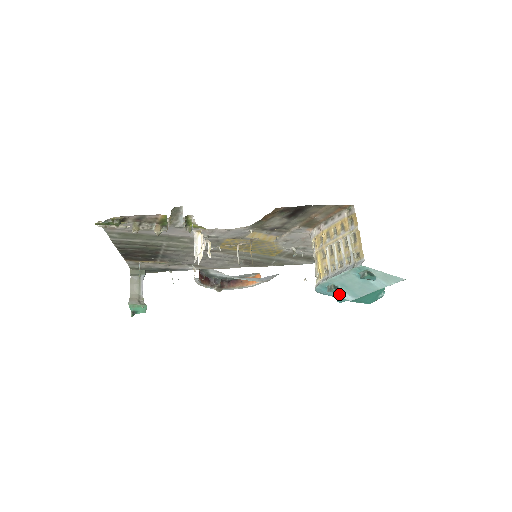
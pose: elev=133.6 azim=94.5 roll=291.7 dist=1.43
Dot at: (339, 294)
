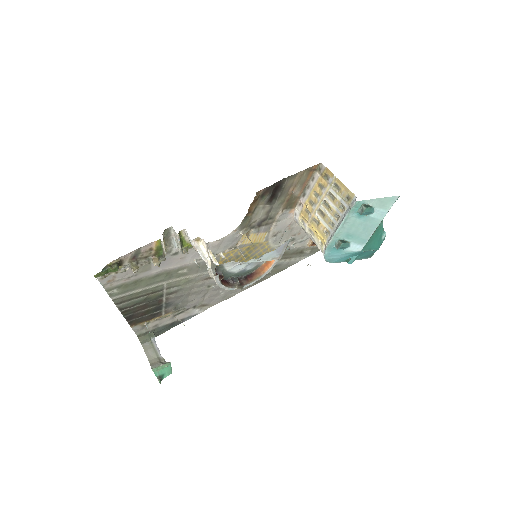
Dot at: (348, 249)
